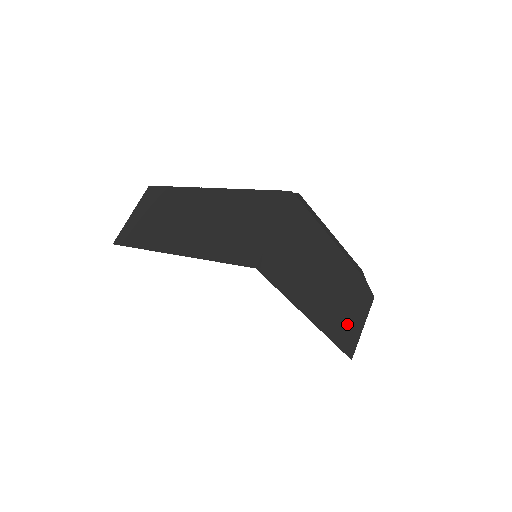
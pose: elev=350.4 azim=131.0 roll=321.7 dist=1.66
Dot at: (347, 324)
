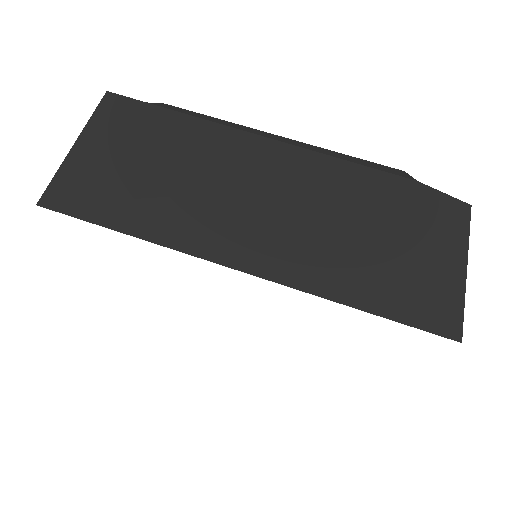
Dot at: (393, 267)
